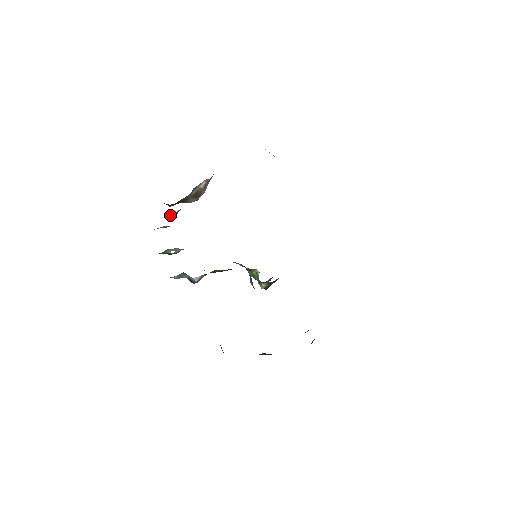
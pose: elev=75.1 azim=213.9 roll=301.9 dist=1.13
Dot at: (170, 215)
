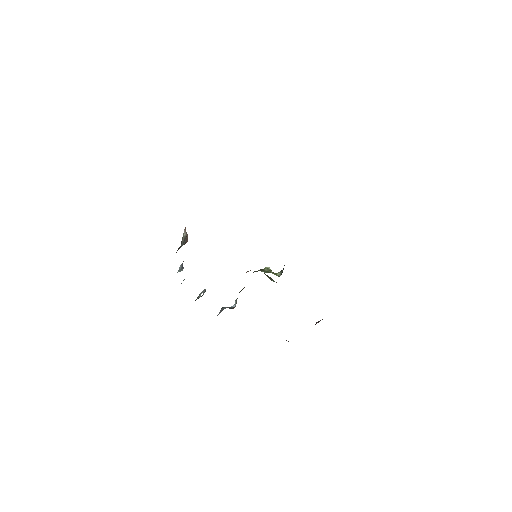
Dot at: (180, 269)
